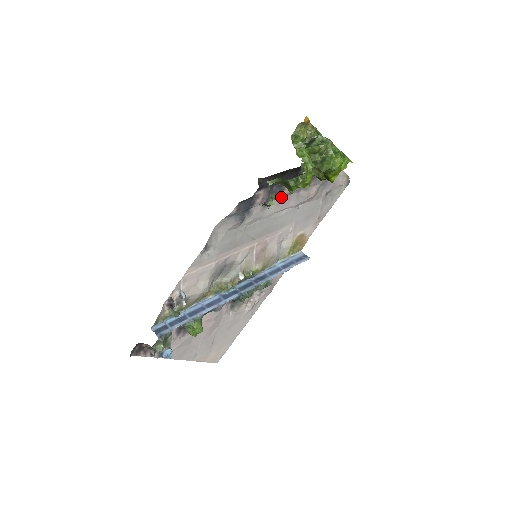
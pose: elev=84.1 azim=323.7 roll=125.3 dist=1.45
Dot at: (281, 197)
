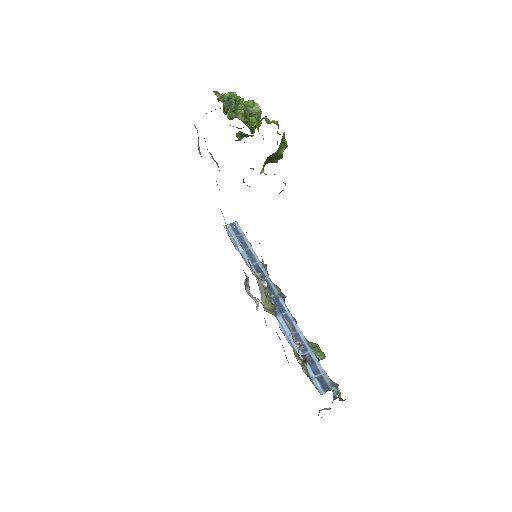
Dot at: occluded
